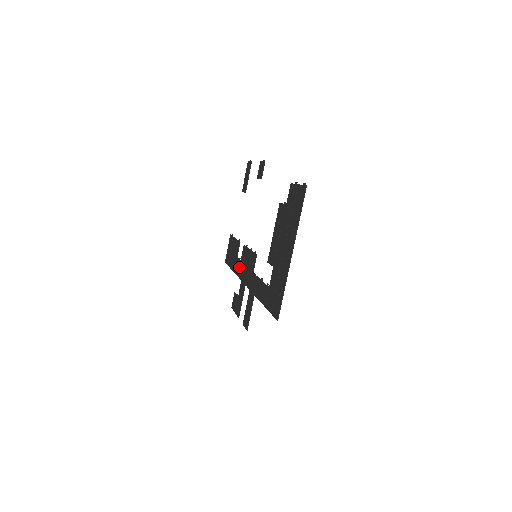
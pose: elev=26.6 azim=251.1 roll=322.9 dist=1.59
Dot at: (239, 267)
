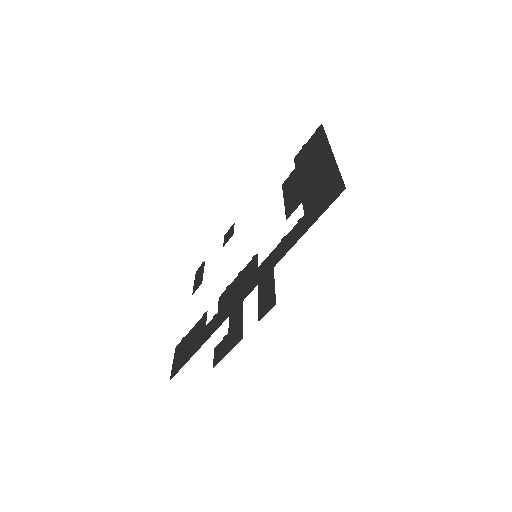
Dot at: (217, 318)
